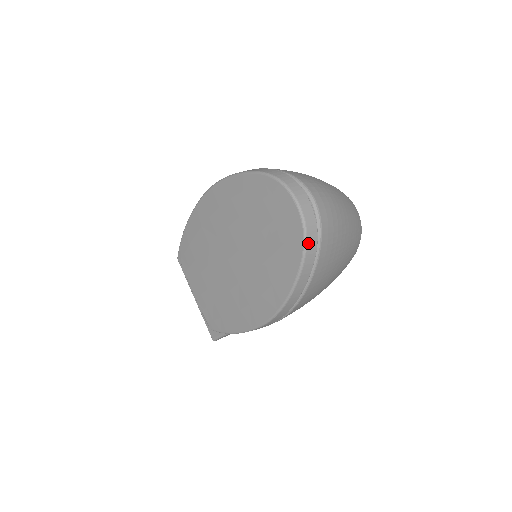
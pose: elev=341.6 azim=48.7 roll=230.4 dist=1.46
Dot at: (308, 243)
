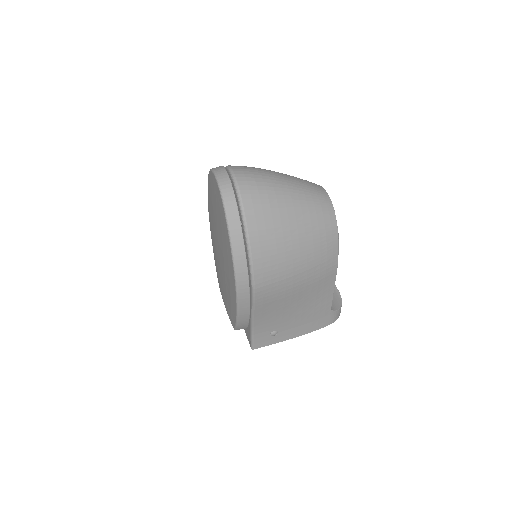
Dot at: (226, 201)
